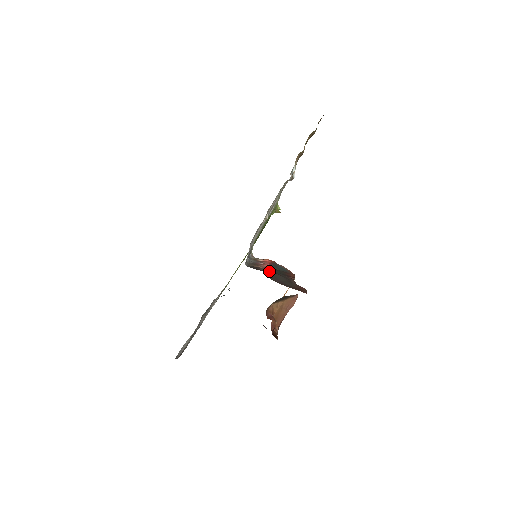
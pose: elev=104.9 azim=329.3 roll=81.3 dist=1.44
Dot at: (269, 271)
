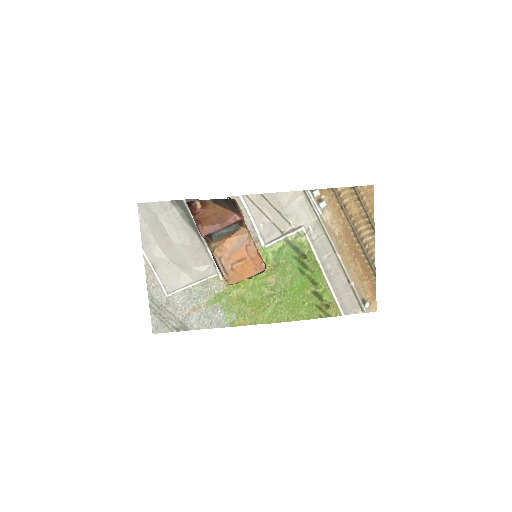
Dot at: occluded
